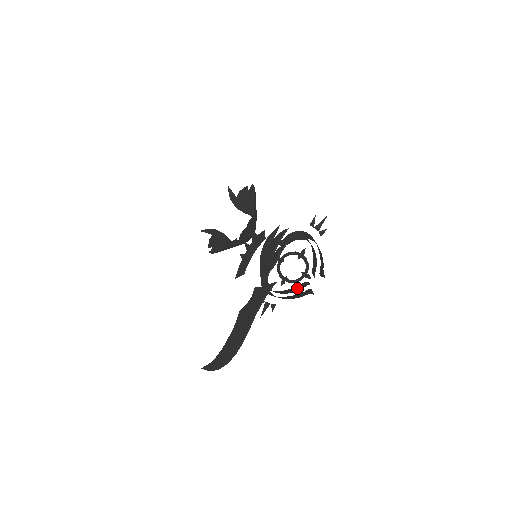
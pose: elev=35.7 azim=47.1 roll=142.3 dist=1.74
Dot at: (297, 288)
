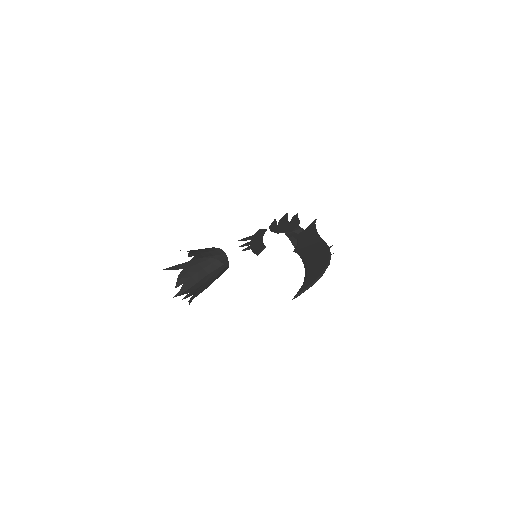
Dot at: occluded
